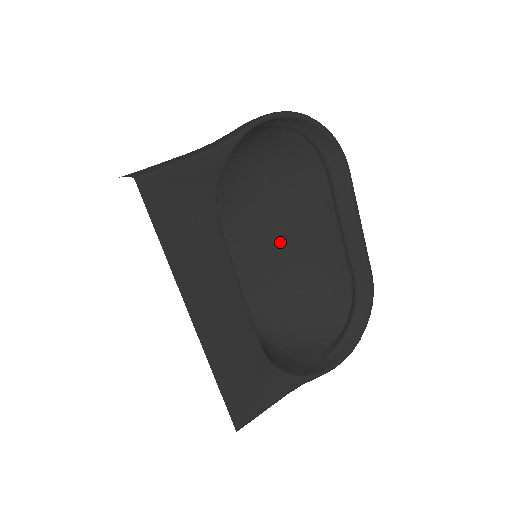
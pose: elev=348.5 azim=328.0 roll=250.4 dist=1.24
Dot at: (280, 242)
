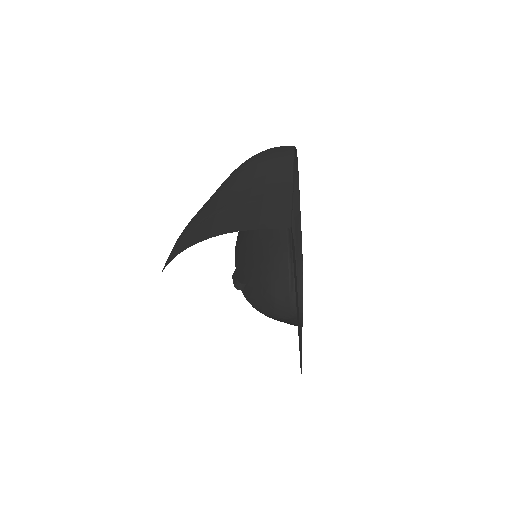
Dot at: (256, 240)
